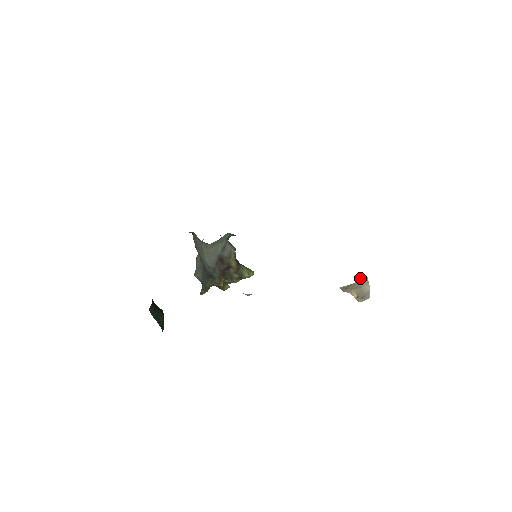
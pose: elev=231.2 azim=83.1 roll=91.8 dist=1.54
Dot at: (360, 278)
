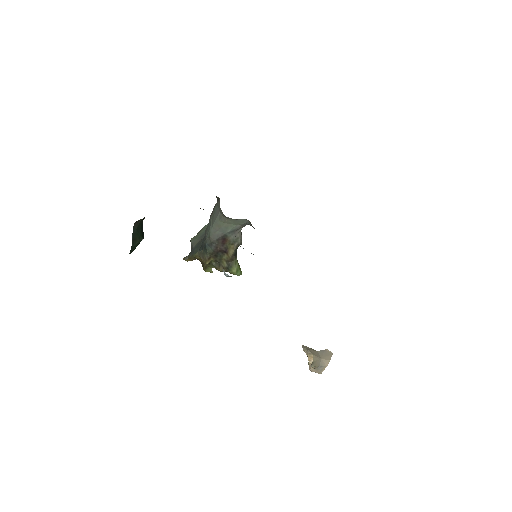
Dot at: (326, 350)
